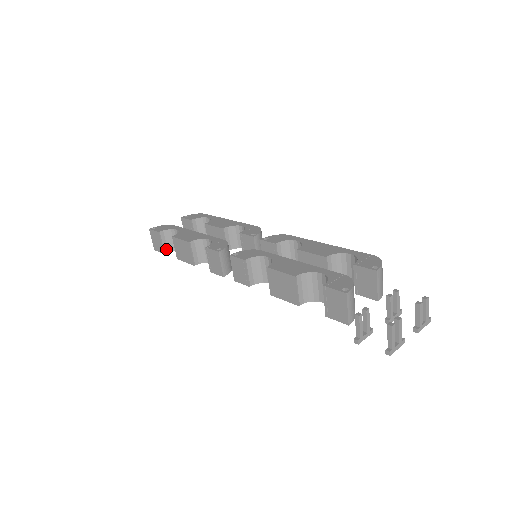
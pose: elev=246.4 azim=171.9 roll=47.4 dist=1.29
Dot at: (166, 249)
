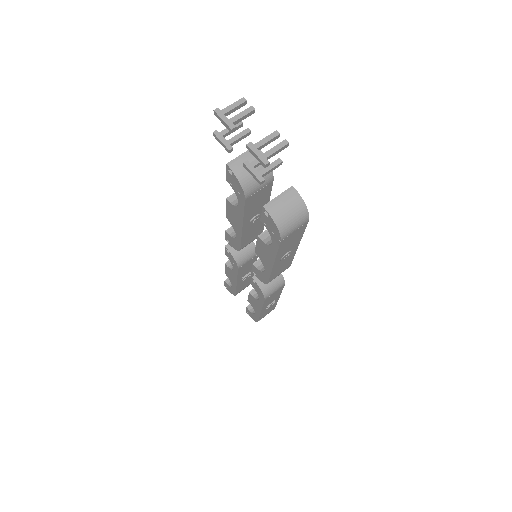
Dot at: (229, 281)
